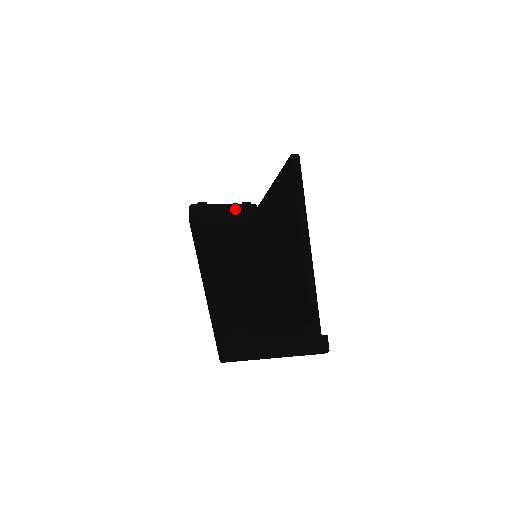
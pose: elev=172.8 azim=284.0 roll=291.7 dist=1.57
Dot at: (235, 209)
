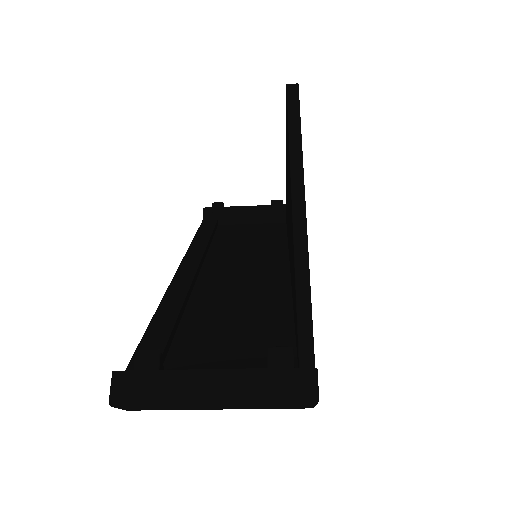
Dot at: (263, 211)
